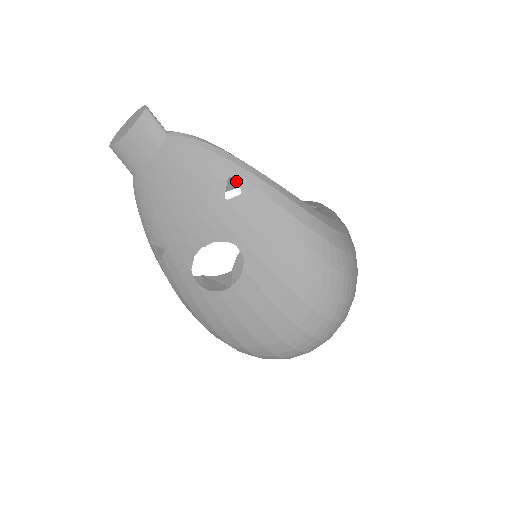
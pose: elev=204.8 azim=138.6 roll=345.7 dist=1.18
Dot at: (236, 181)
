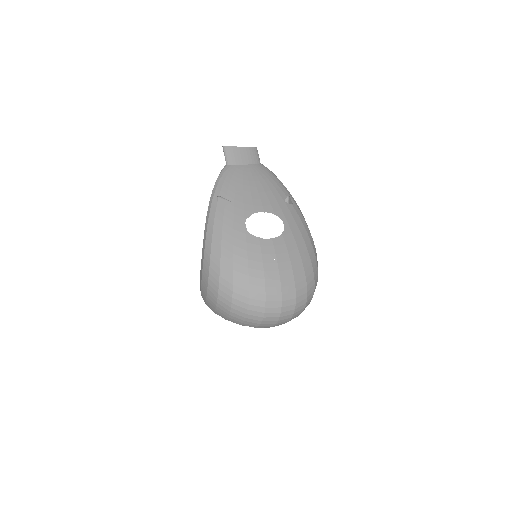
Dot at: (291, 199)
